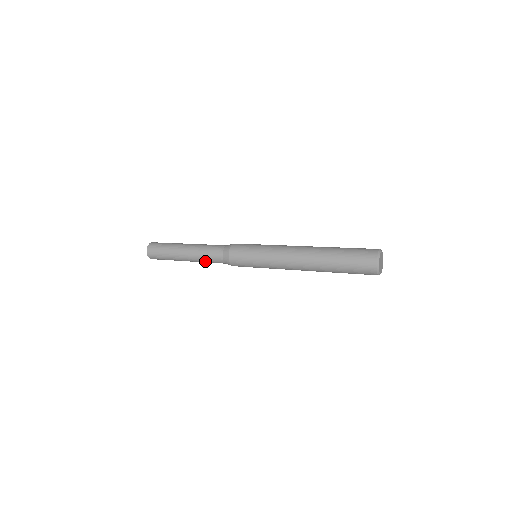
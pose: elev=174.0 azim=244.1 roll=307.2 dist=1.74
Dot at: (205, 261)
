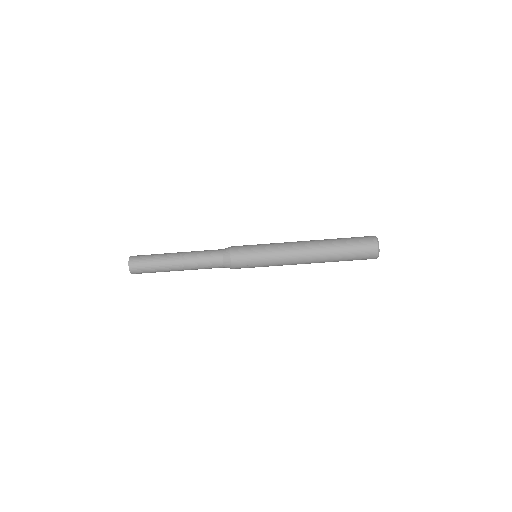
Dot at: (200, 253)
